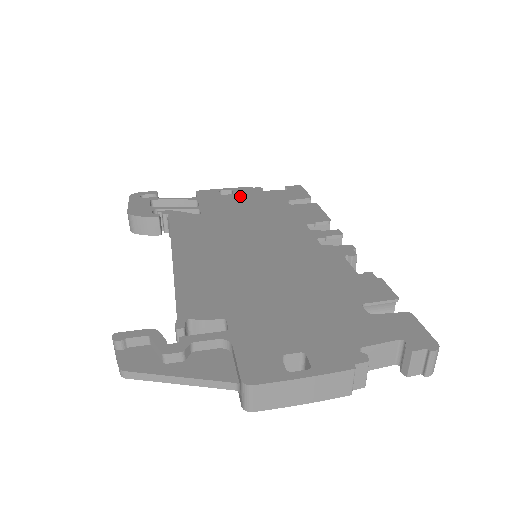
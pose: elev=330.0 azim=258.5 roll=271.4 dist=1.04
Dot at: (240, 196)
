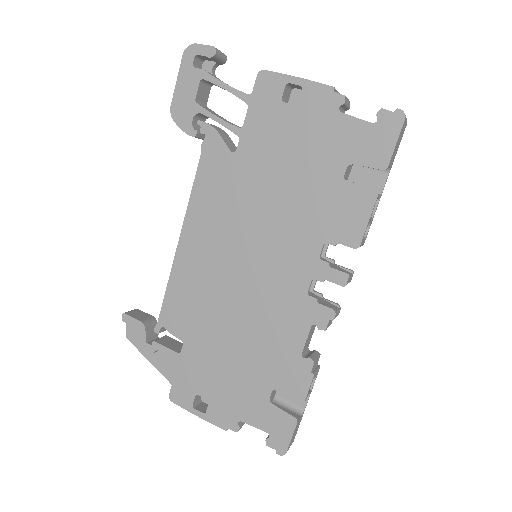
Dot at: (301, 118)
